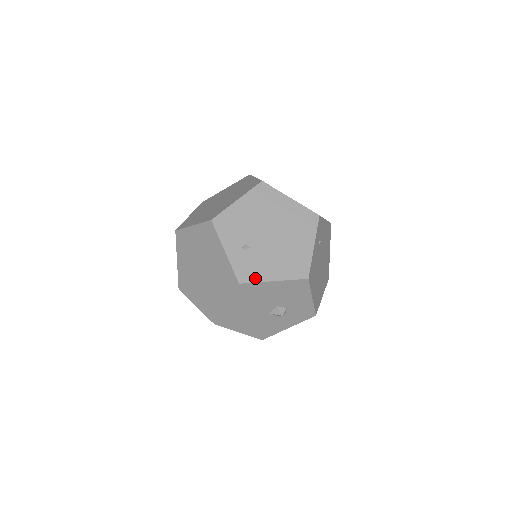
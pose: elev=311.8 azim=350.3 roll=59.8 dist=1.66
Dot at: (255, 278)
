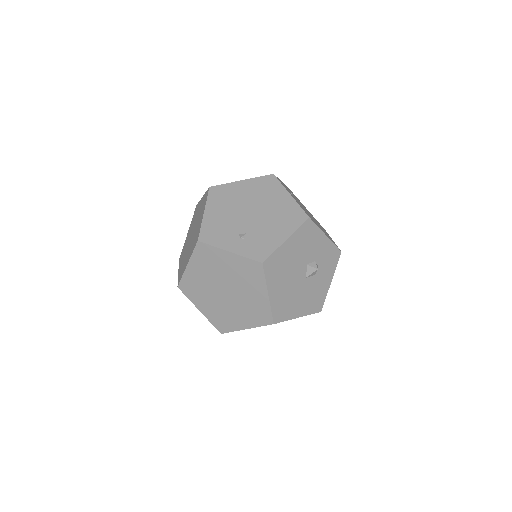
Dot at: (270, 250)
